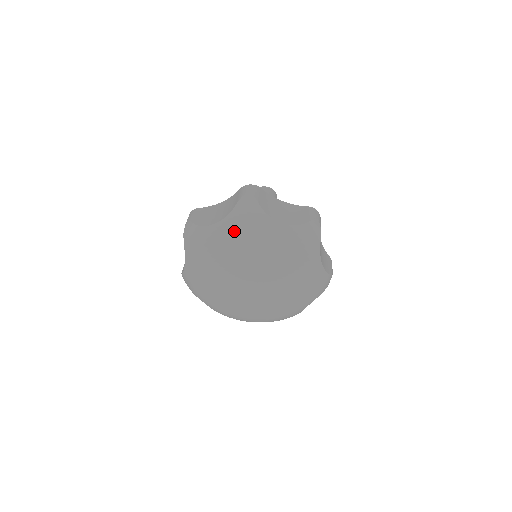
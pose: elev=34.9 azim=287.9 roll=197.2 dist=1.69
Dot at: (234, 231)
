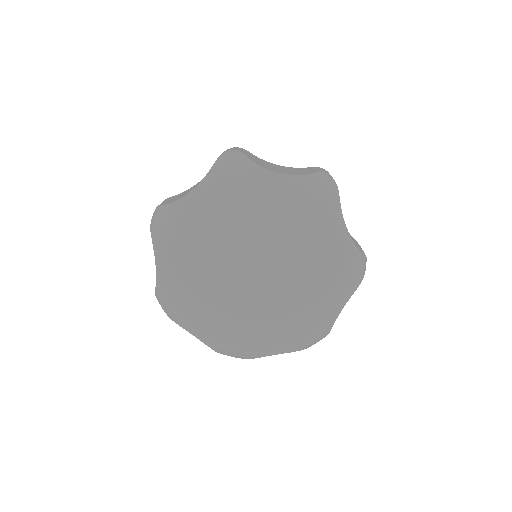
Dot at: (294, 198)
